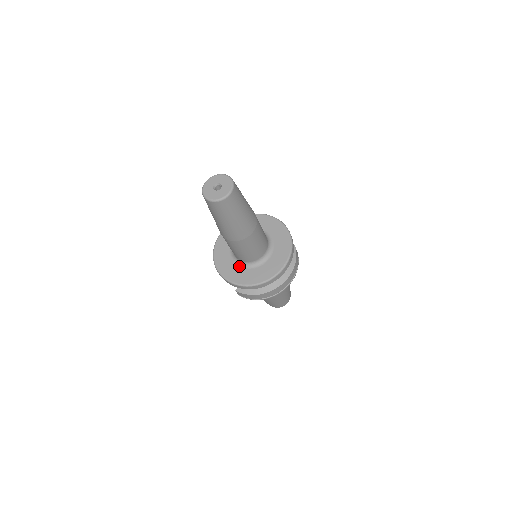
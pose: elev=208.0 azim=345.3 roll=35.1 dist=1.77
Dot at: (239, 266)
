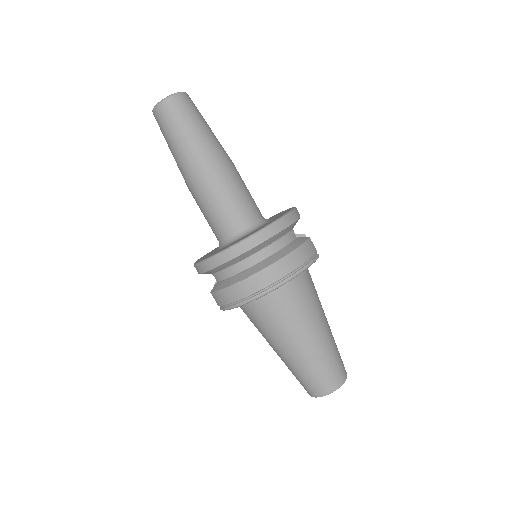
Dot at: (217, 250)
